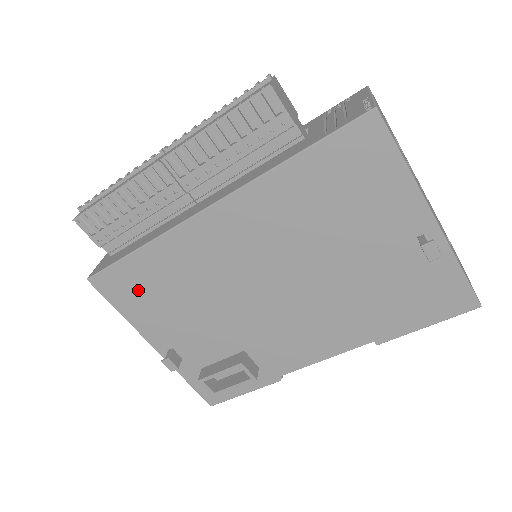
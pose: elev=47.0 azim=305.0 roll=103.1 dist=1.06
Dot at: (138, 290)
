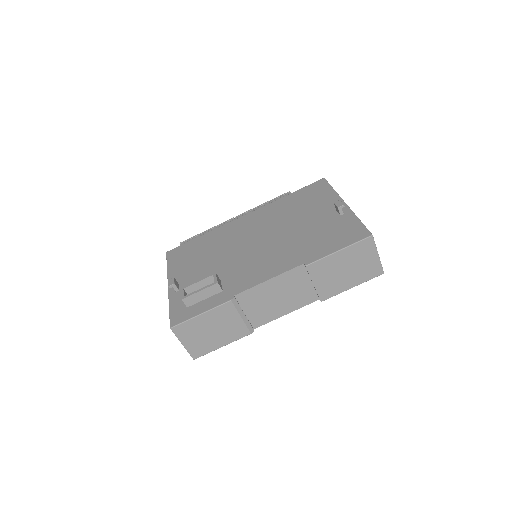
Dot at: (187, 253)
